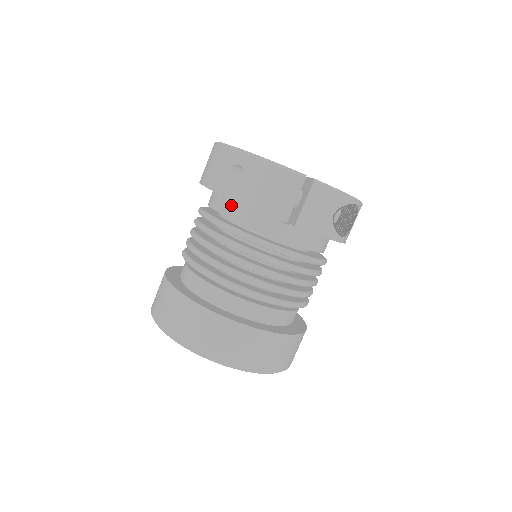
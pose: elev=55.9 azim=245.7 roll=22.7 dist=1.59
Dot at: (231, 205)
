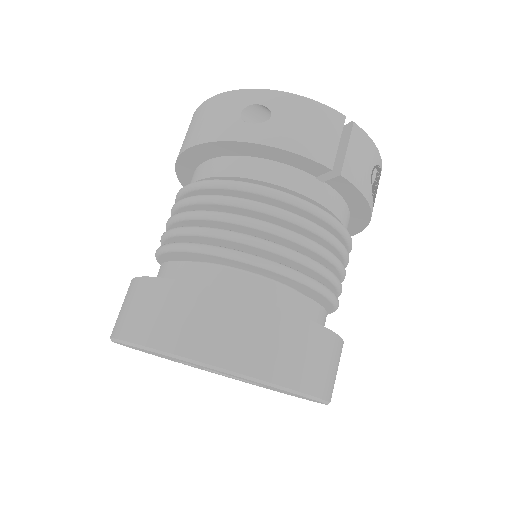
Dot at: (244, 162)
